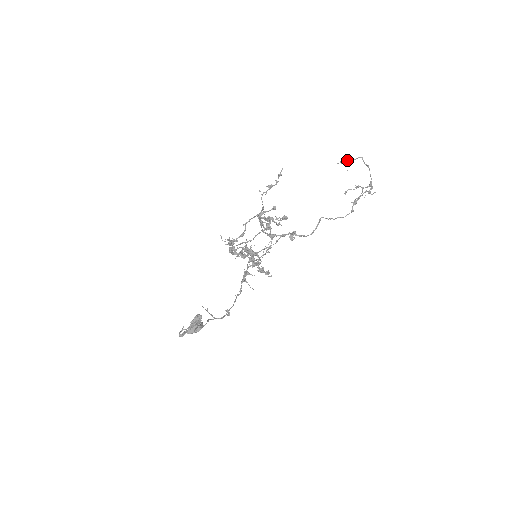
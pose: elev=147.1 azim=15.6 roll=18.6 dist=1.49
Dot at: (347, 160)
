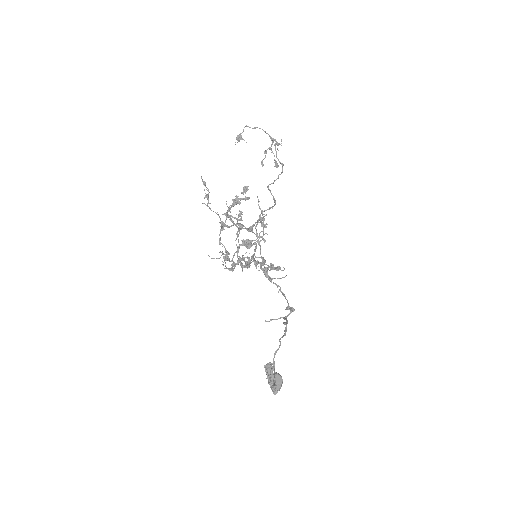
Dot at: (238, 137)
